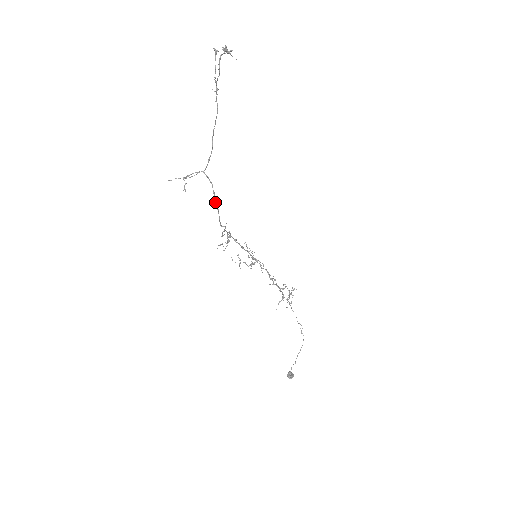
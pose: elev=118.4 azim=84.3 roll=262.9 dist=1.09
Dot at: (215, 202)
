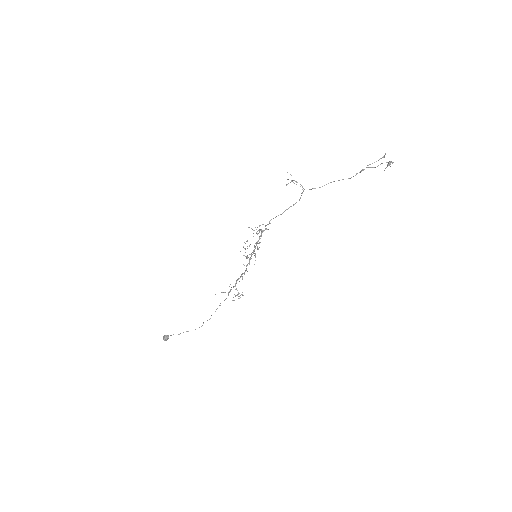
Dot at: occluded
